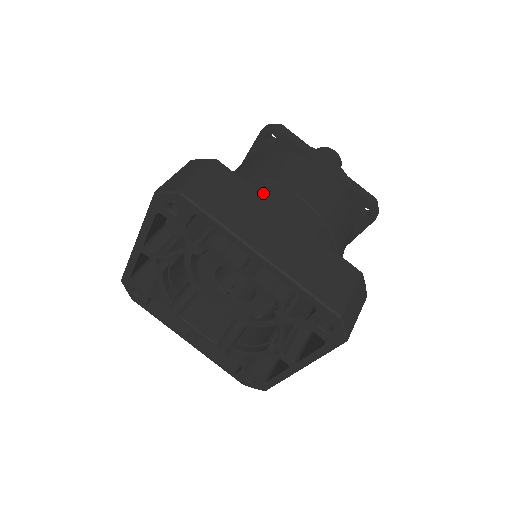
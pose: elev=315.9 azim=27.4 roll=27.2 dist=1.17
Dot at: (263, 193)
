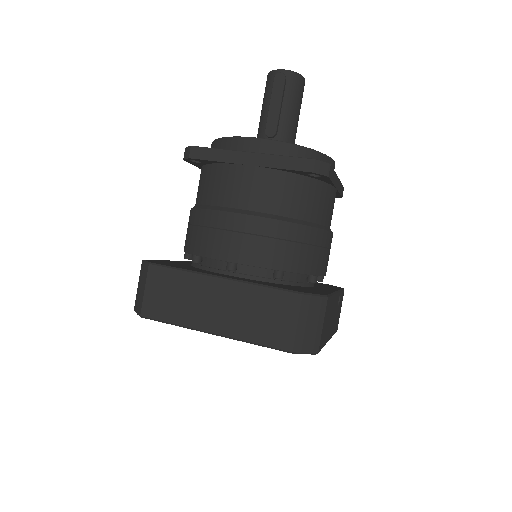
Dot at: (205, 247)
